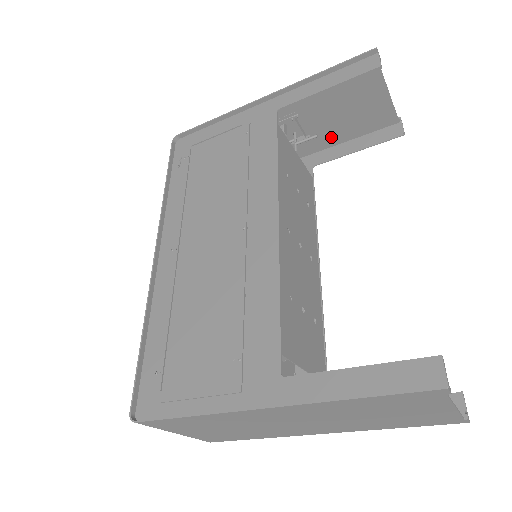
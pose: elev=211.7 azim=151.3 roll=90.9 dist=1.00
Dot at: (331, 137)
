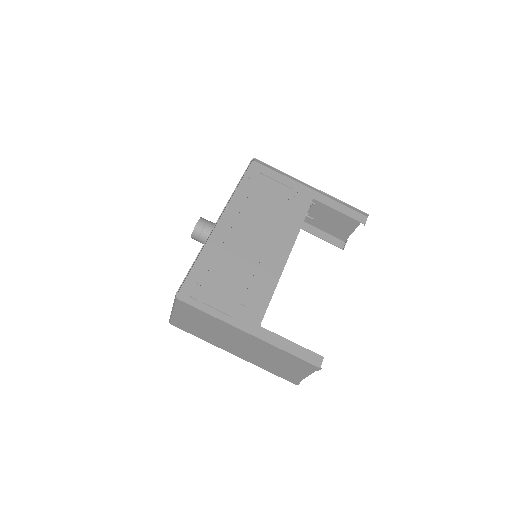
Dot at: (315, 222)
